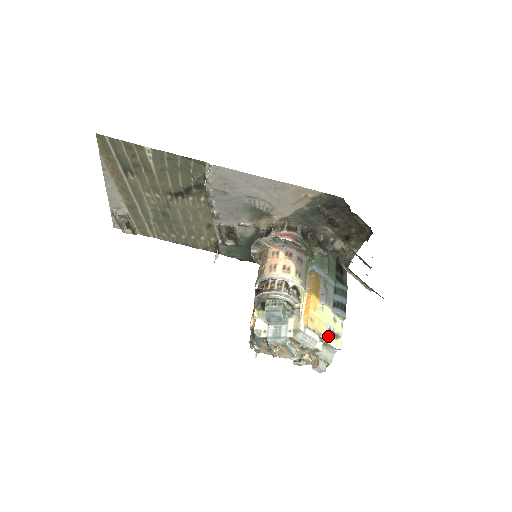
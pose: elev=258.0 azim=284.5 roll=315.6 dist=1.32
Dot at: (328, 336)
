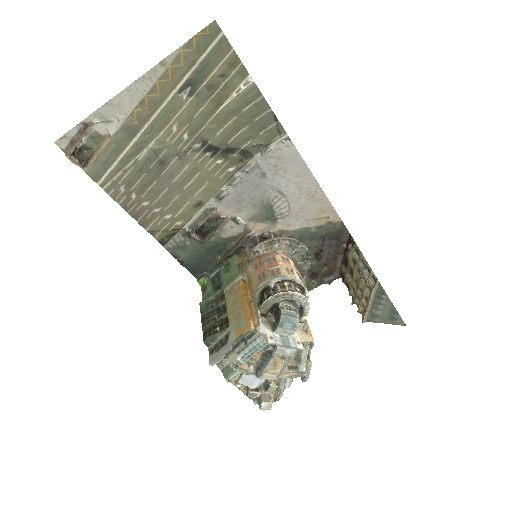
Dot at: occluded
